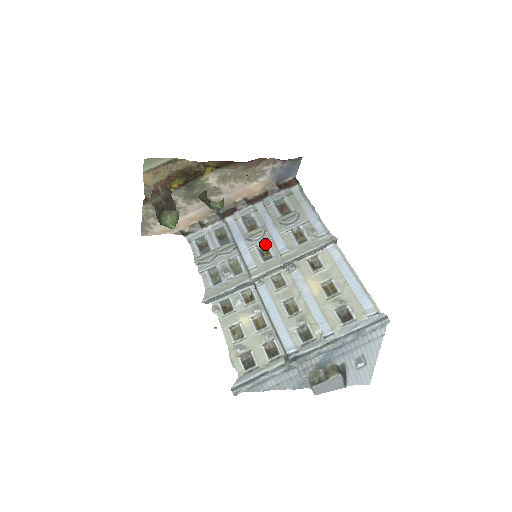
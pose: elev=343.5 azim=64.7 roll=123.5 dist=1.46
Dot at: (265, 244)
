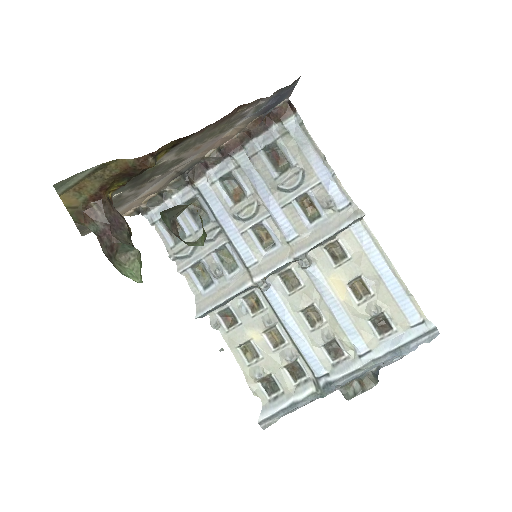
Dot at: (262, 224)
